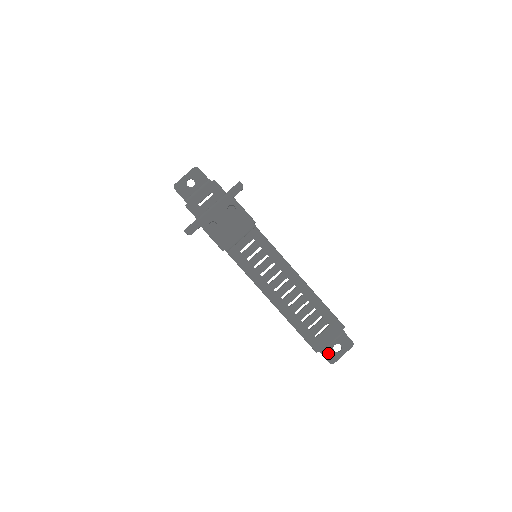
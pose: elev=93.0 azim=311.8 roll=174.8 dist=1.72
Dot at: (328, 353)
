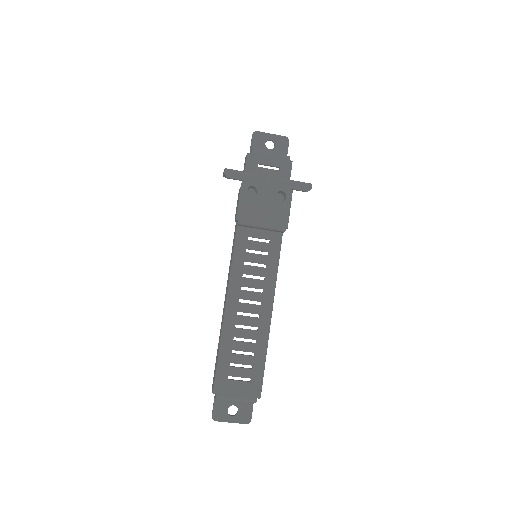
Dot at: (220, 406)
